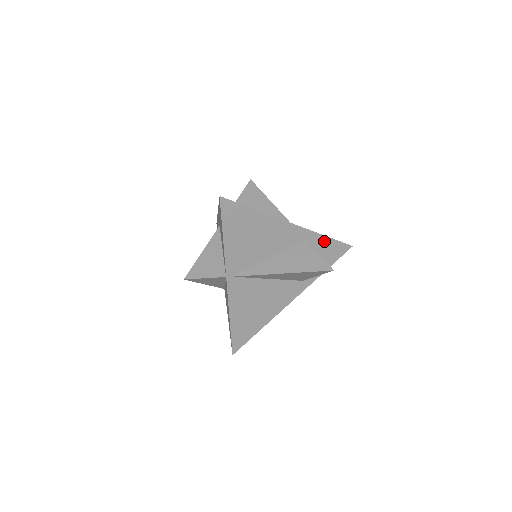
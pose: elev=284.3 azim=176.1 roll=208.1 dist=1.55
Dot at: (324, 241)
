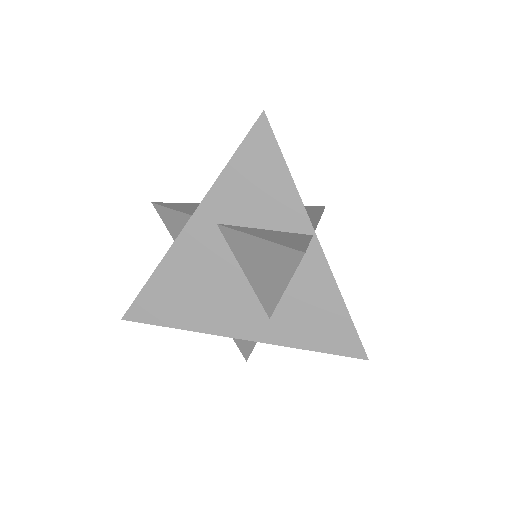
Dot at: occluded
